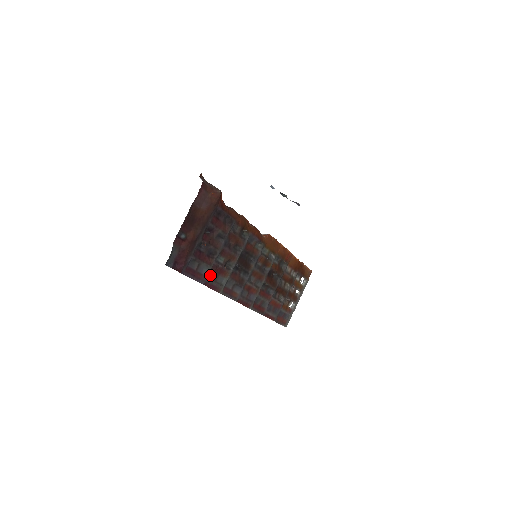
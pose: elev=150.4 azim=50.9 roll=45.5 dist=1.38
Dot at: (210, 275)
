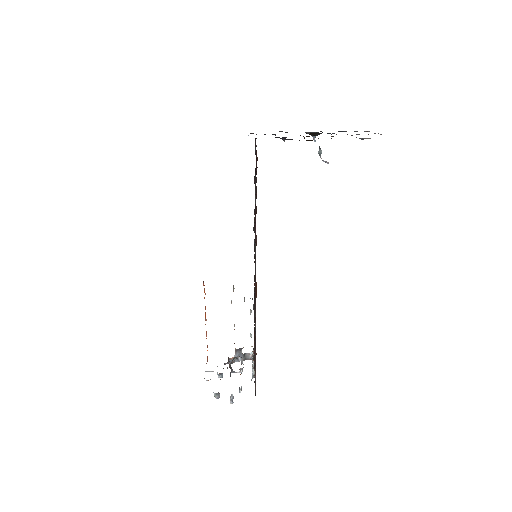
Dot at: occluded
